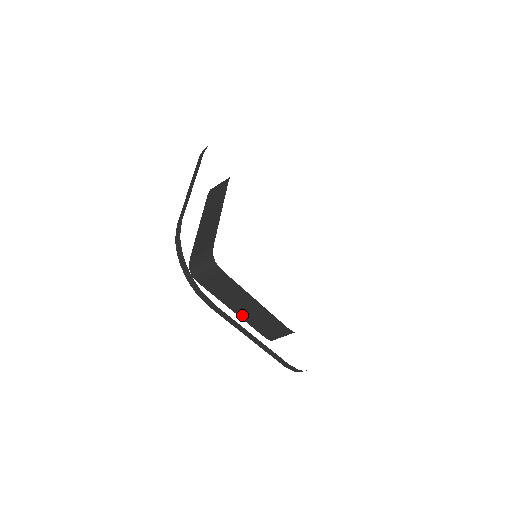
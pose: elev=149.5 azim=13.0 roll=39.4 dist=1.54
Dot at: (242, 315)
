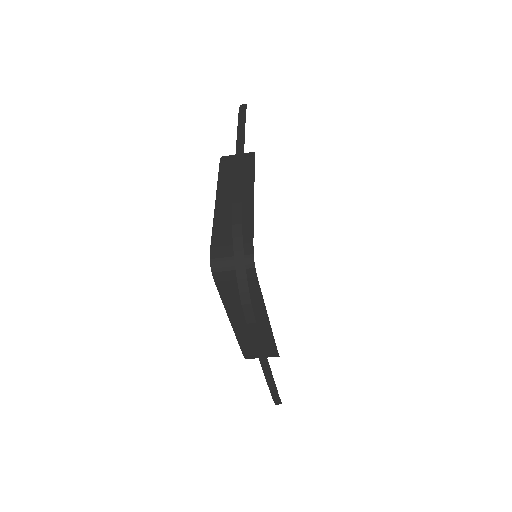
Dot at: (237, 328)
